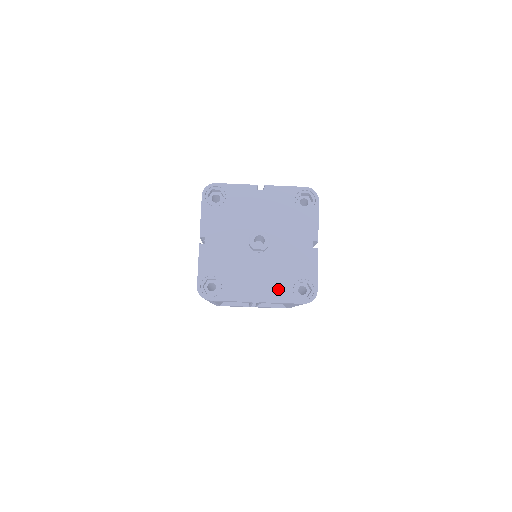
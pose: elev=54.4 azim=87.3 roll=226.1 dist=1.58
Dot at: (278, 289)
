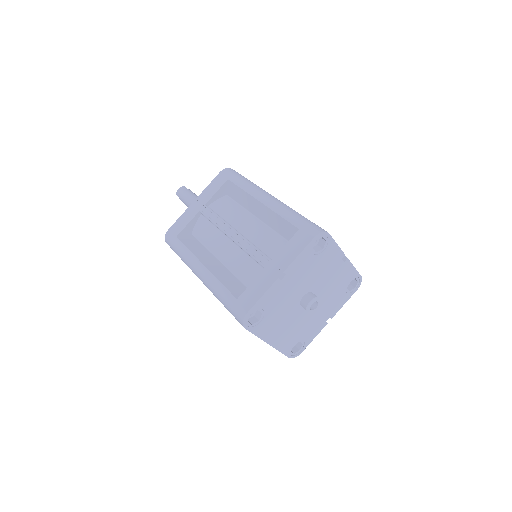
Dot at: (287, 341)
